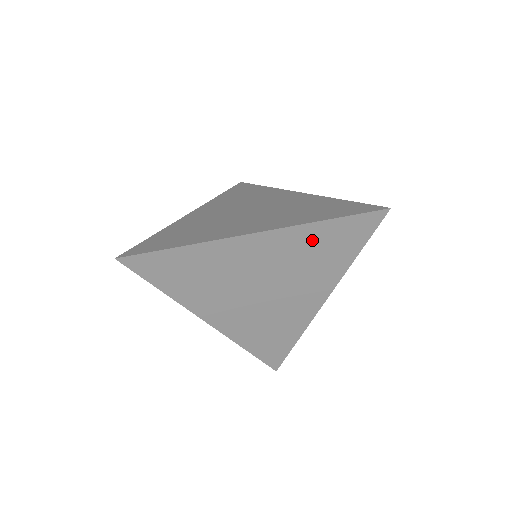
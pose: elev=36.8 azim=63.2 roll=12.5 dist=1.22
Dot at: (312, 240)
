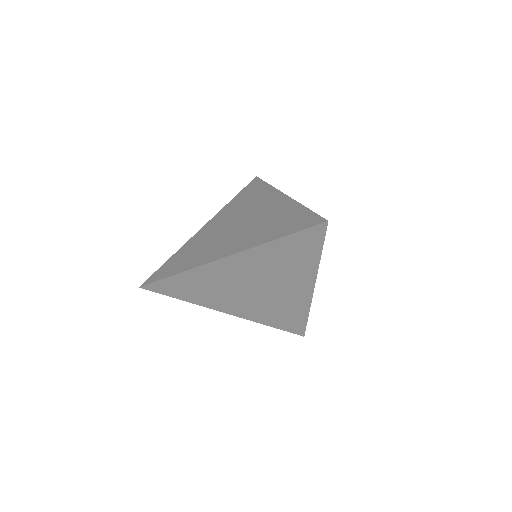
Dot at: (274, 253)
